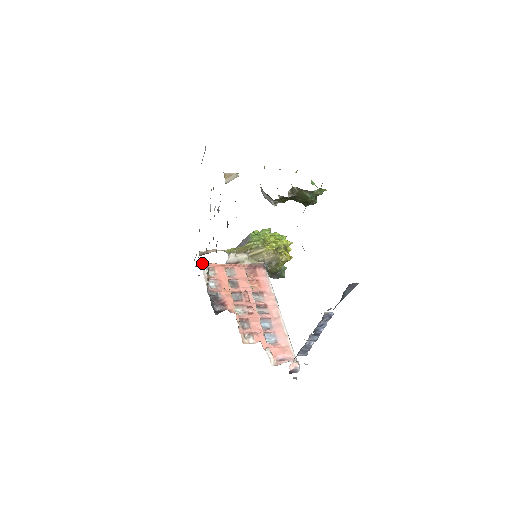
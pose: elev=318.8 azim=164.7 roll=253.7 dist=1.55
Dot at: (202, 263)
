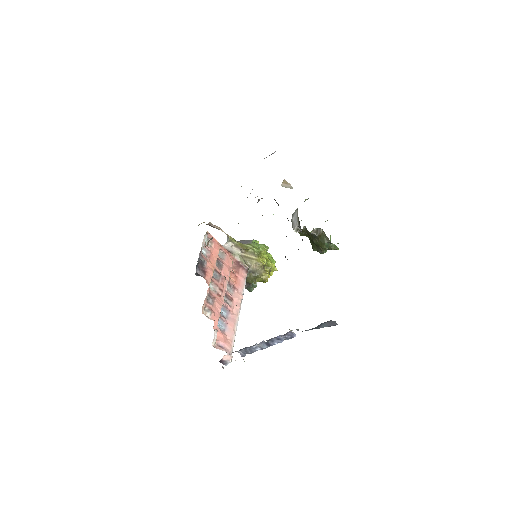
Dot at: (207, 231)
